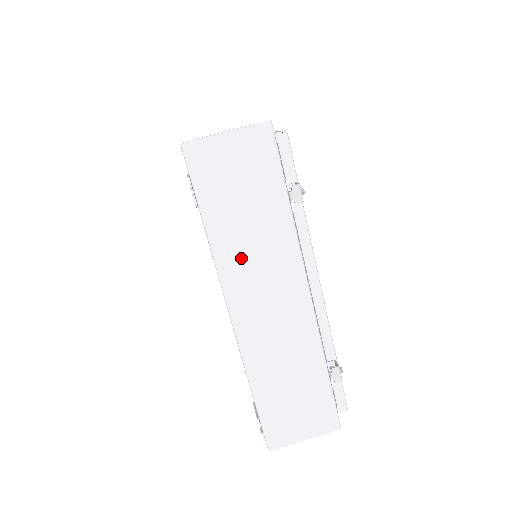
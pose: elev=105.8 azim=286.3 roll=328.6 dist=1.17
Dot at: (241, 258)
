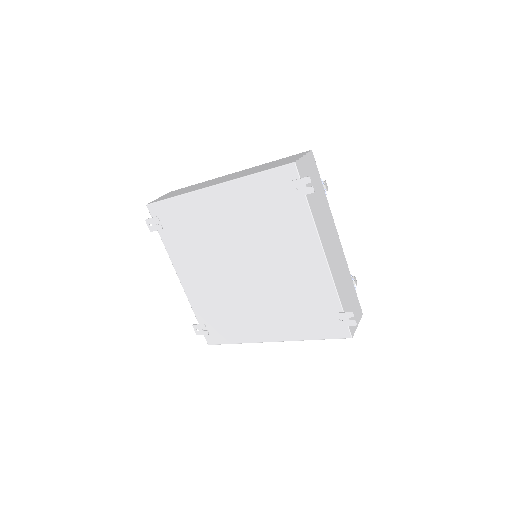
Dot at: (321, 222)
